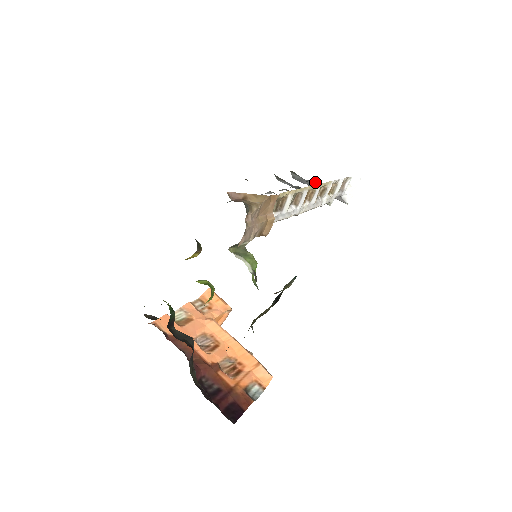
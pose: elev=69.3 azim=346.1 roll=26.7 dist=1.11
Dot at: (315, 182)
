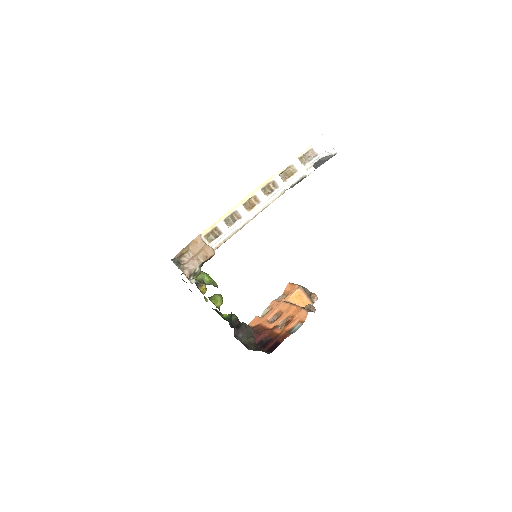
Dot at: occluded
